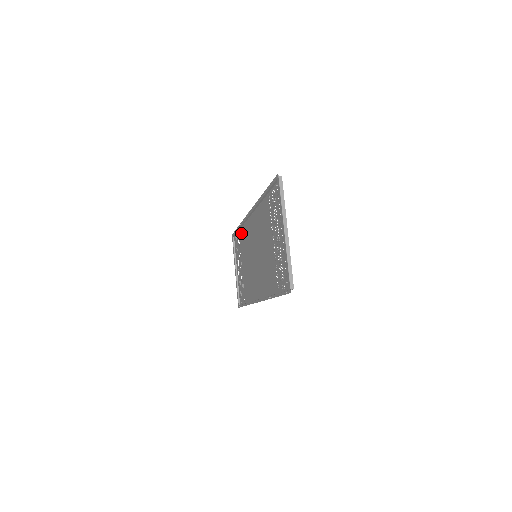
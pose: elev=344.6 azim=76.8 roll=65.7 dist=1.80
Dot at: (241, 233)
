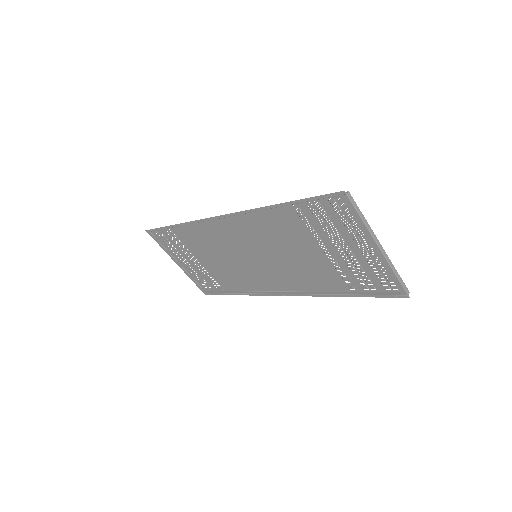
Dot at: (182, 230)
